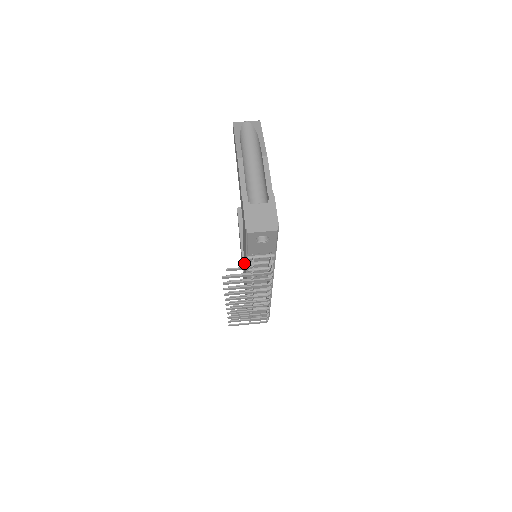
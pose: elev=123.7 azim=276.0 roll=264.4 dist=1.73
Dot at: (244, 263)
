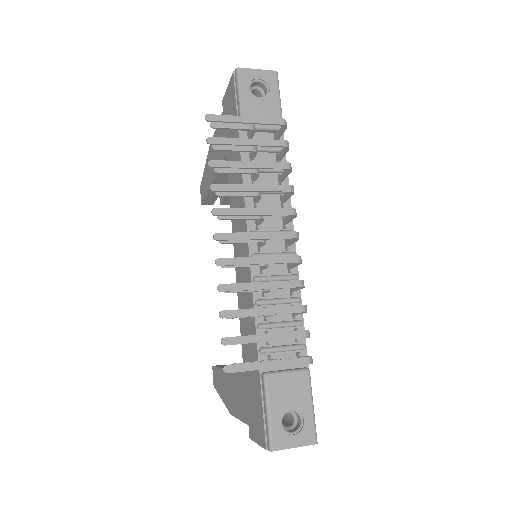
Dot at: occluded
